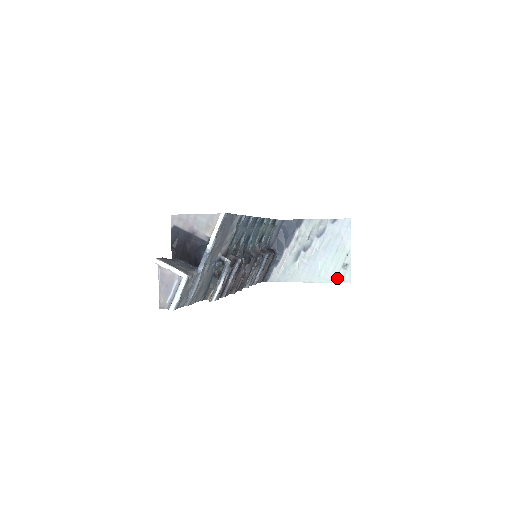
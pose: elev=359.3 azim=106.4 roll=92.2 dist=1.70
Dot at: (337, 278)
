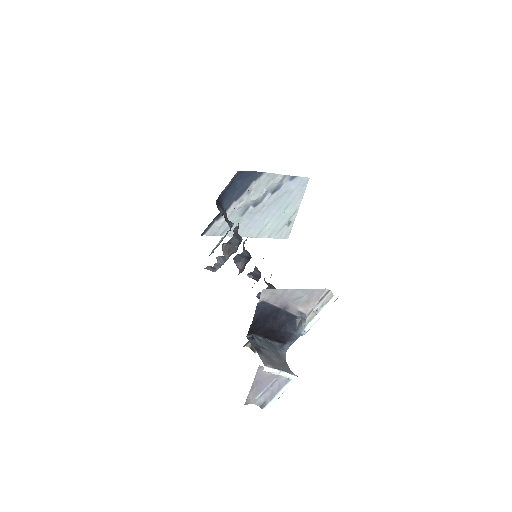
Dot at: (277, 234)
